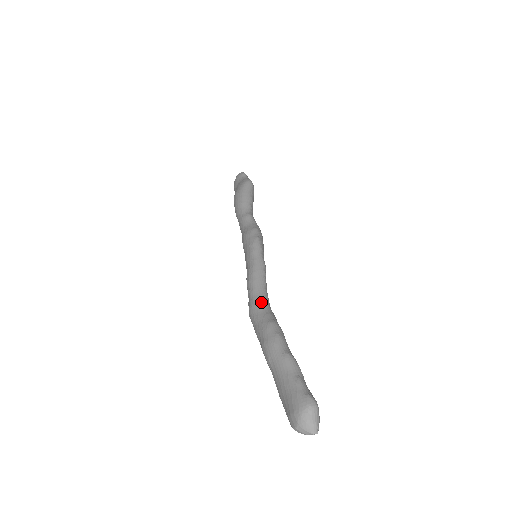
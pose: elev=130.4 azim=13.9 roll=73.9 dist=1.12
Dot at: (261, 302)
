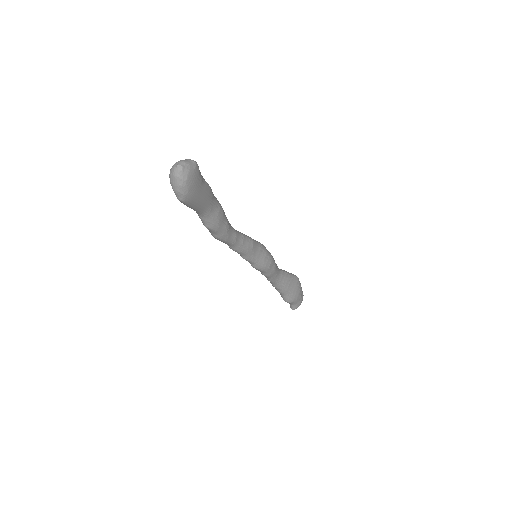
Dot at: occluded
